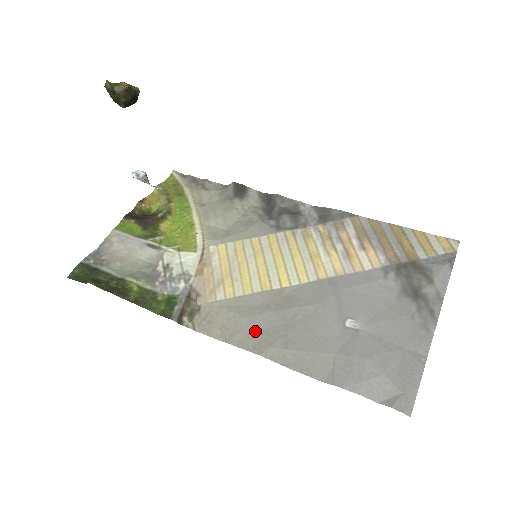
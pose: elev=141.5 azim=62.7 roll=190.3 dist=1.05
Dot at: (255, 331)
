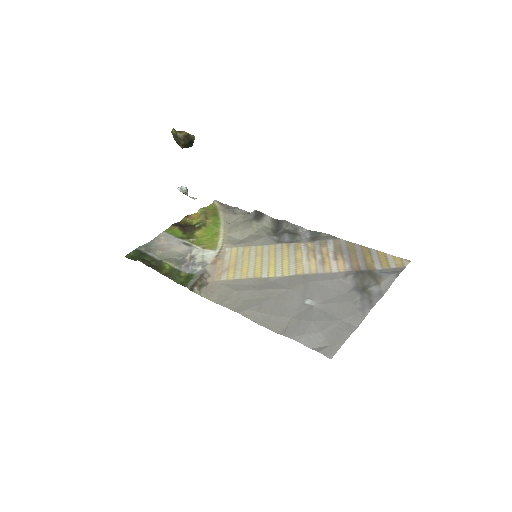
Dot at: (240, 299)
